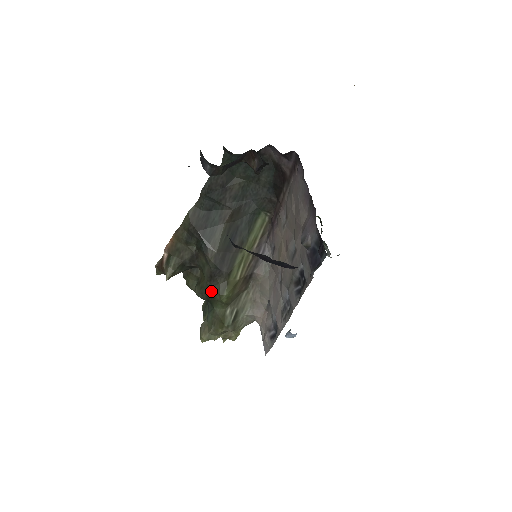
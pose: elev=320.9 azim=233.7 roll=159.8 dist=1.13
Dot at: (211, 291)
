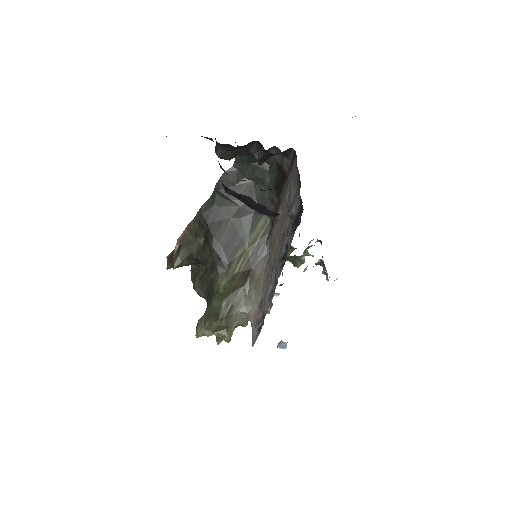
Dot at: (211, 281)
